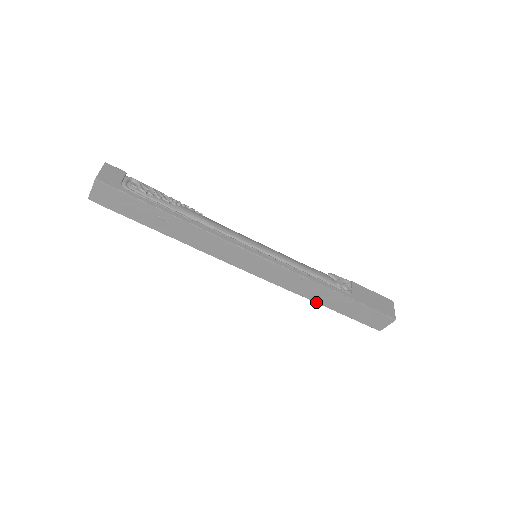
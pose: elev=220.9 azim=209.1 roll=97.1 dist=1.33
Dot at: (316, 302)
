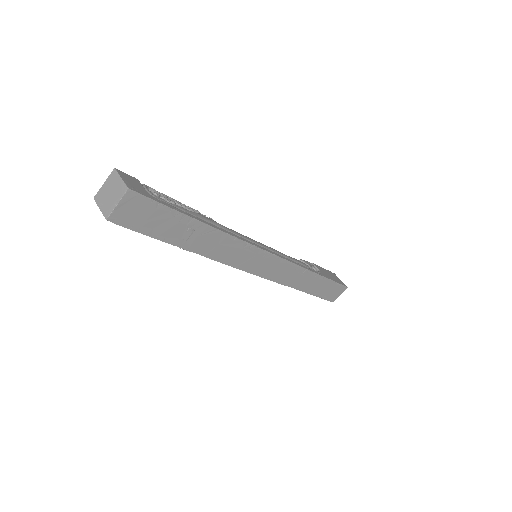
Dot at: occluded
